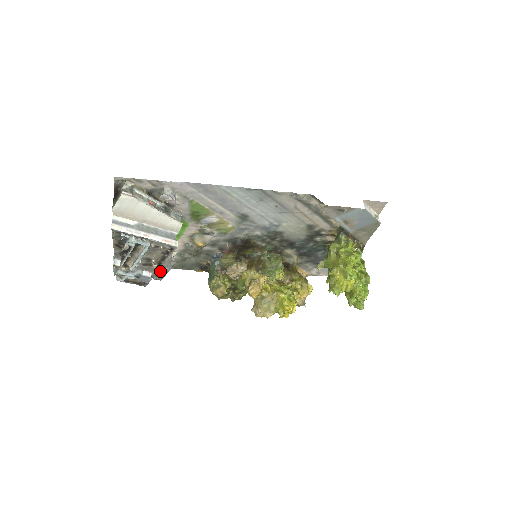
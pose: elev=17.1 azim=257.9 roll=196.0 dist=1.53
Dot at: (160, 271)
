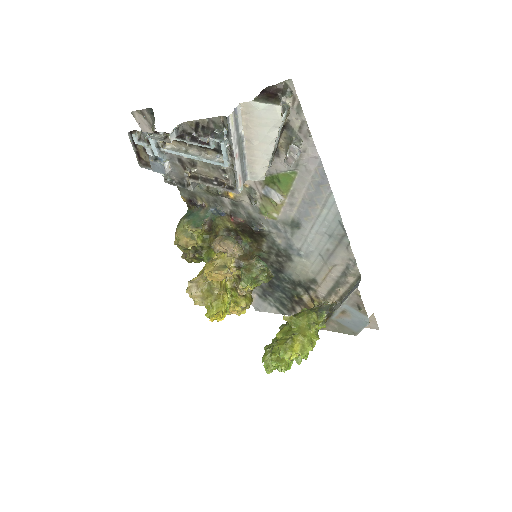
Dot at: (180, 178)
